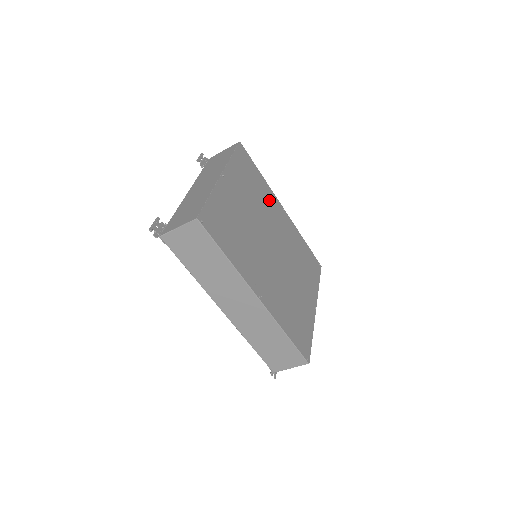
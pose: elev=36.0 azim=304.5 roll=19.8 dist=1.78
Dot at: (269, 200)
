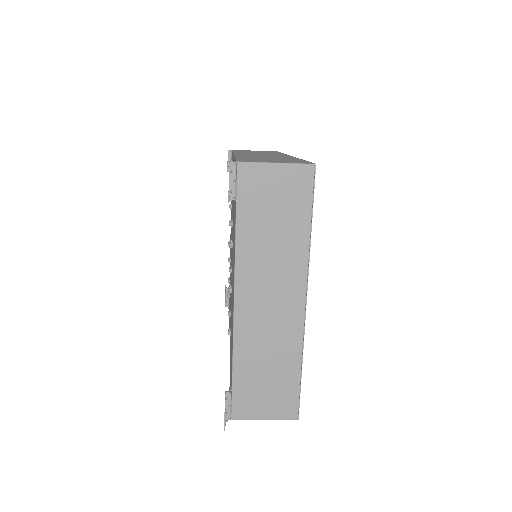
Dot at: occluded
